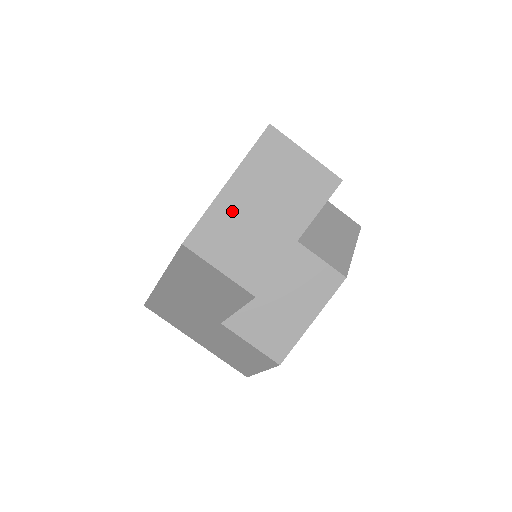
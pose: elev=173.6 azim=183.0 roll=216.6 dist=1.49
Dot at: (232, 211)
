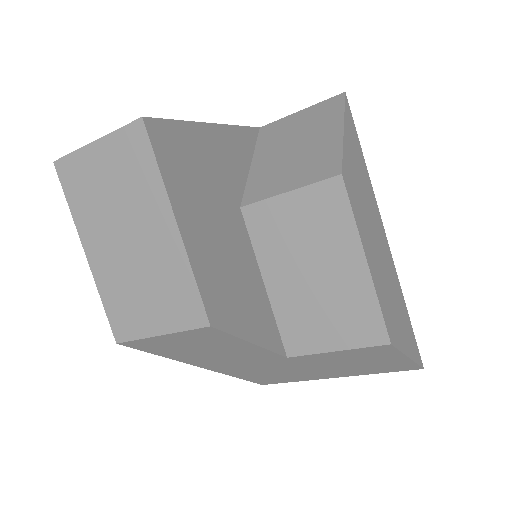
Dot at: (112, 270)
